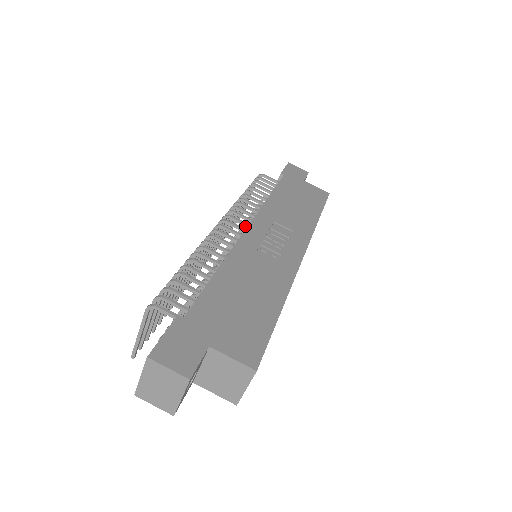
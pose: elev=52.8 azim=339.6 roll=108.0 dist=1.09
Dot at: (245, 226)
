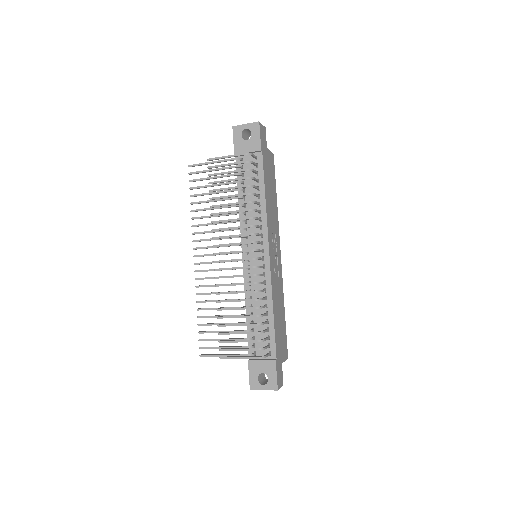
Dot at: (261, 244)
